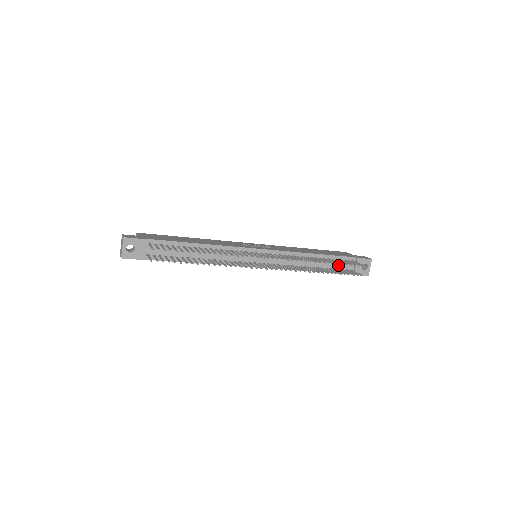
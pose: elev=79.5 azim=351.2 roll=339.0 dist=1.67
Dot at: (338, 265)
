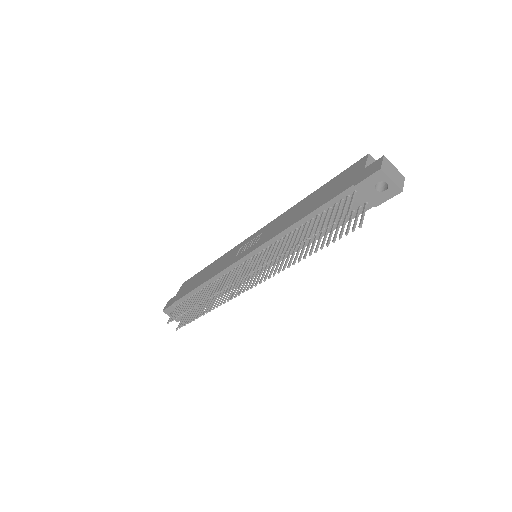
Dot at: (340, 211)
